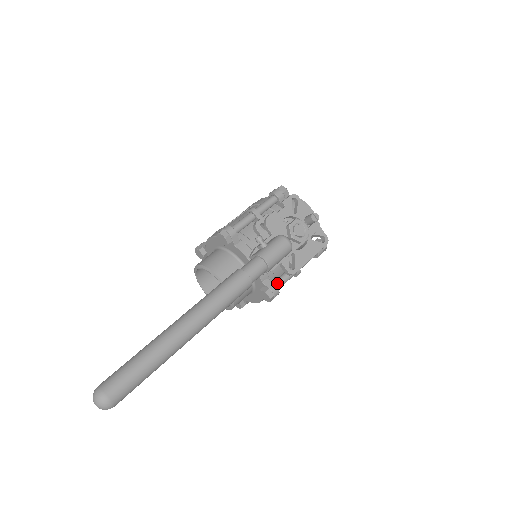
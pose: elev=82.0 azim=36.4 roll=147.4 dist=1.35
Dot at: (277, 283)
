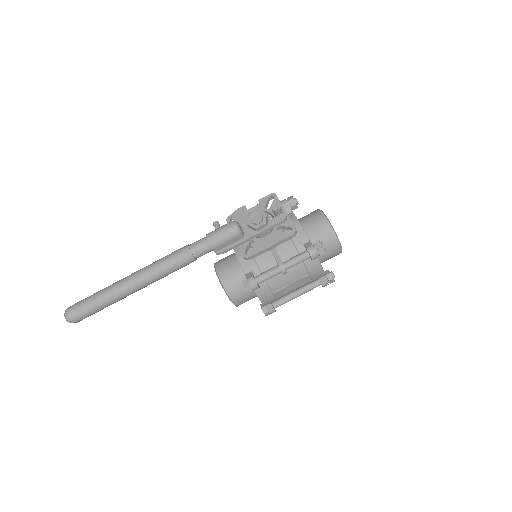
Dot at: (258, 276)
